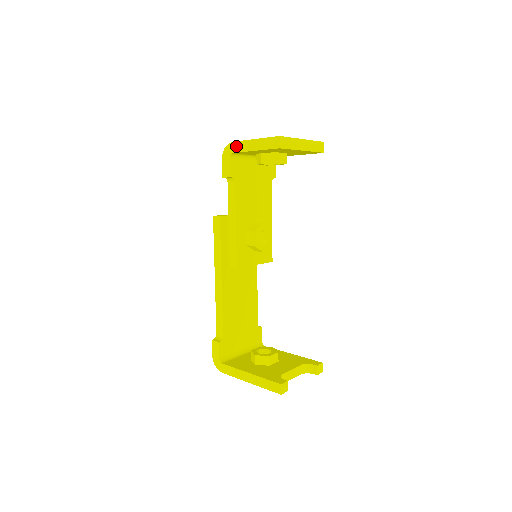
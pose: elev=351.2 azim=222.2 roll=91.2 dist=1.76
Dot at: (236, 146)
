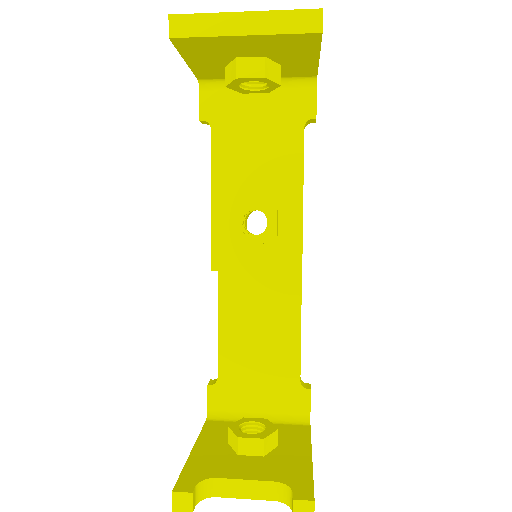
Dot at: occluded
